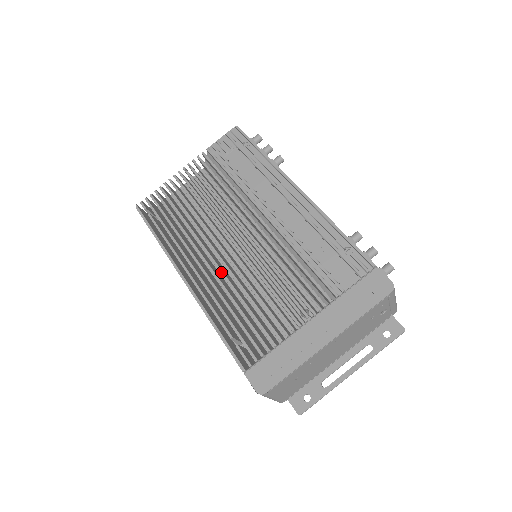
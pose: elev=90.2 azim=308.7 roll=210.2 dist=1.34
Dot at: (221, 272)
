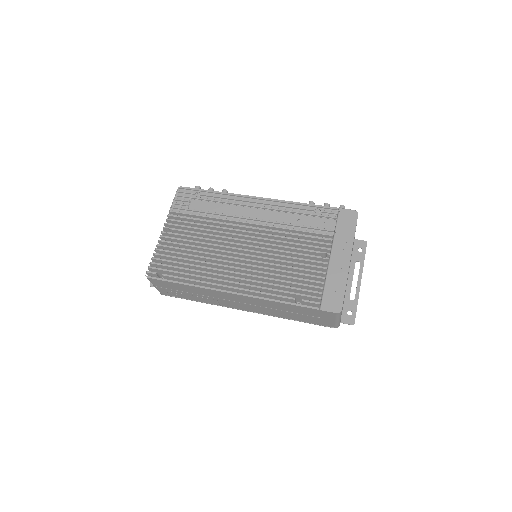
Dot at: (253, 271)
